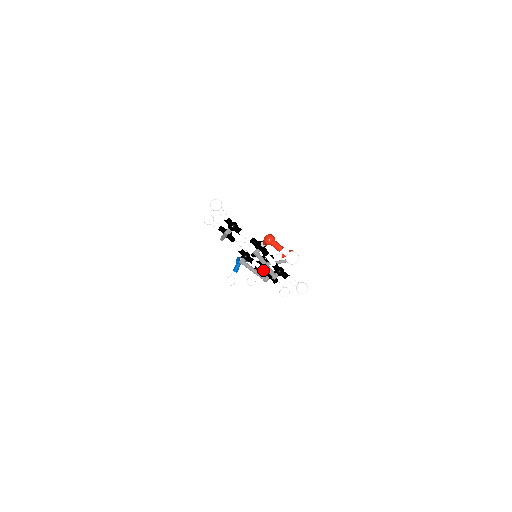
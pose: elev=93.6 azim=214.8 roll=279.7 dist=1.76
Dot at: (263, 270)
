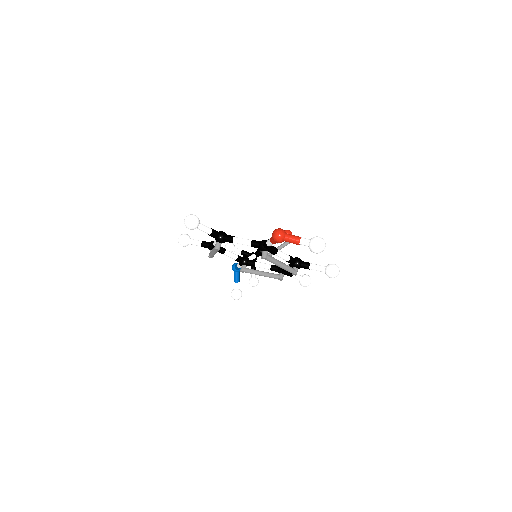
Dot at: (272, 268)
